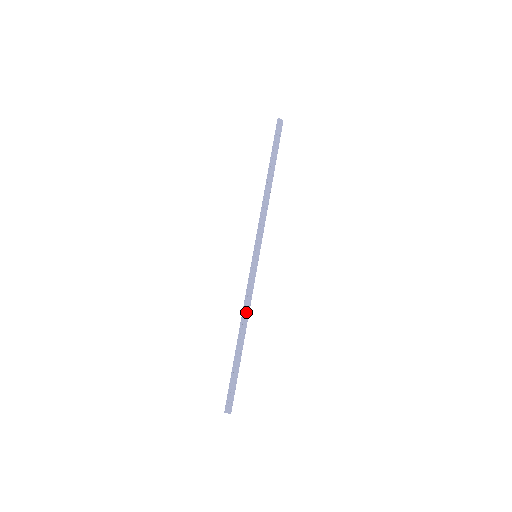
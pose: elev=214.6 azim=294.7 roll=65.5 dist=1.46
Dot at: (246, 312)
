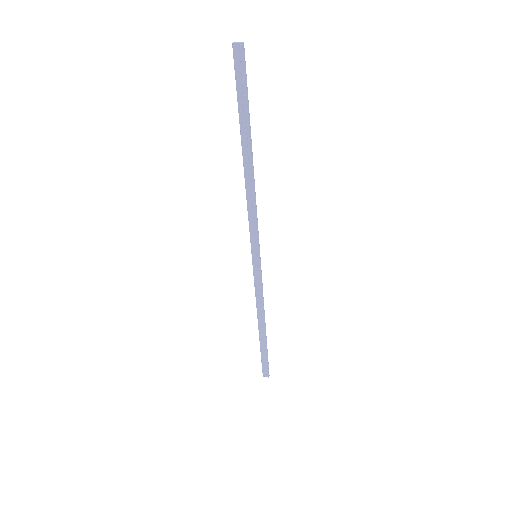
Dot at: (260, 309)
